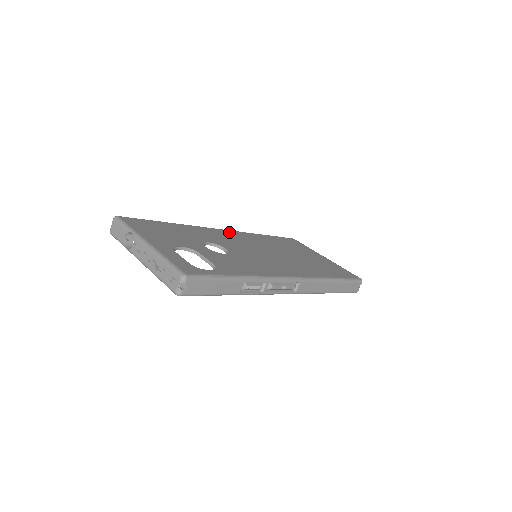
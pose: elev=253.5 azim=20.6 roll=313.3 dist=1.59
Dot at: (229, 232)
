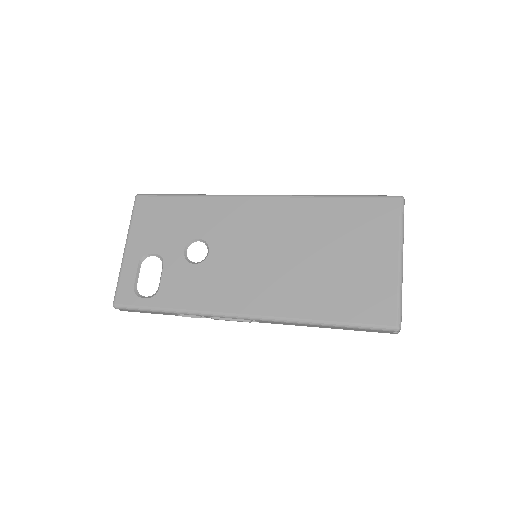
Dot at: (262, 203)
